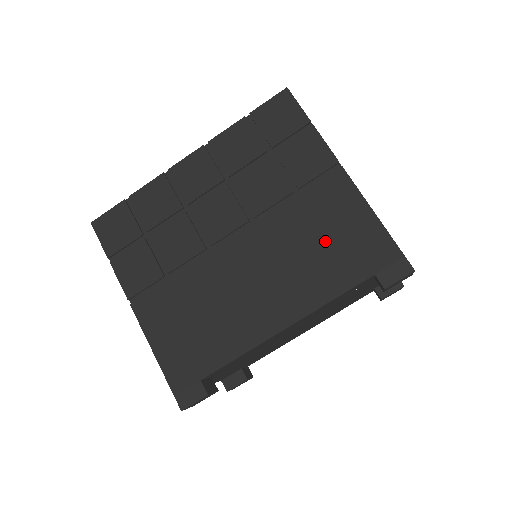
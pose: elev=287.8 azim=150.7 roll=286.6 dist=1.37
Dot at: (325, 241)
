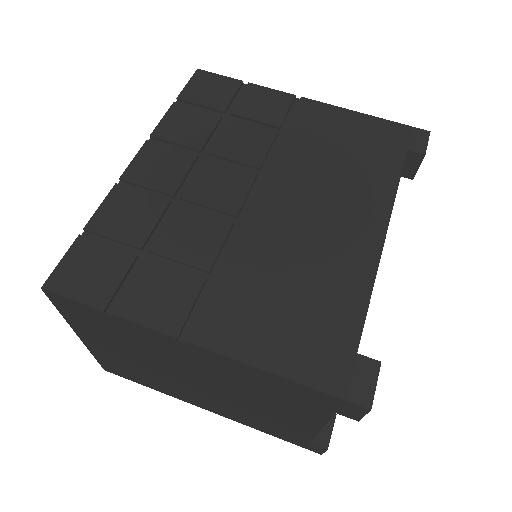
Dot at: (344, 150)
